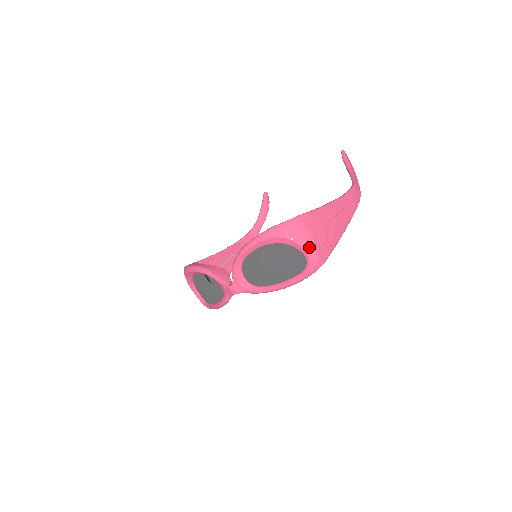
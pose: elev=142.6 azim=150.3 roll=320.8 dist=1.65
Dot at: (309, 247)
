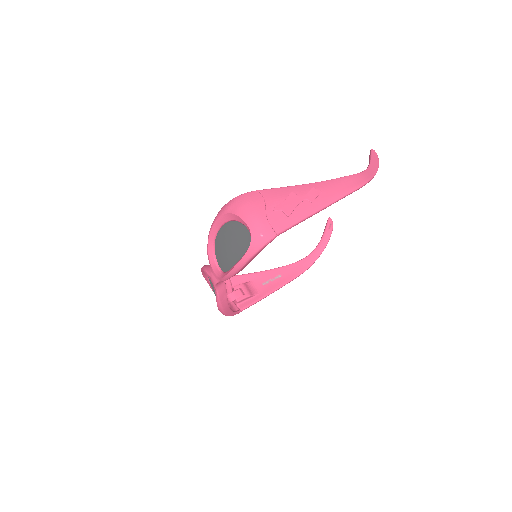
Dot at: (250, 219)
